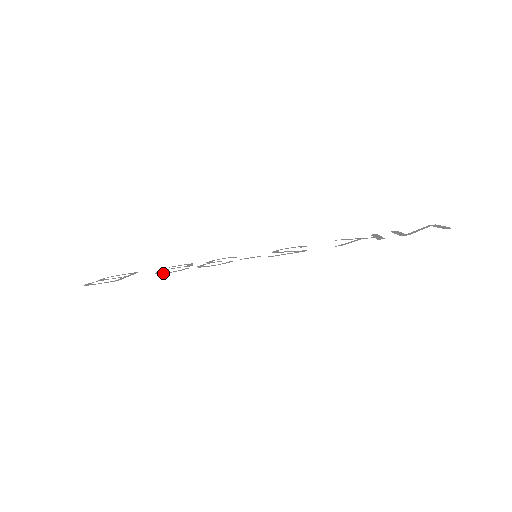
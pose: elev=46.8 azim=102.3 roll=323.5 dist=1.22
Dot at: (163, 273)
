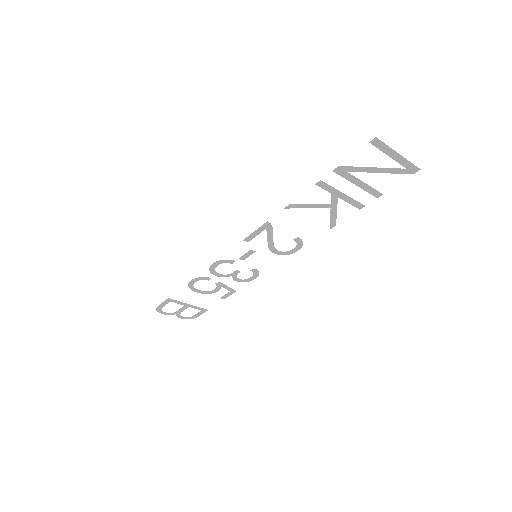
Dot at: (190, 283)
